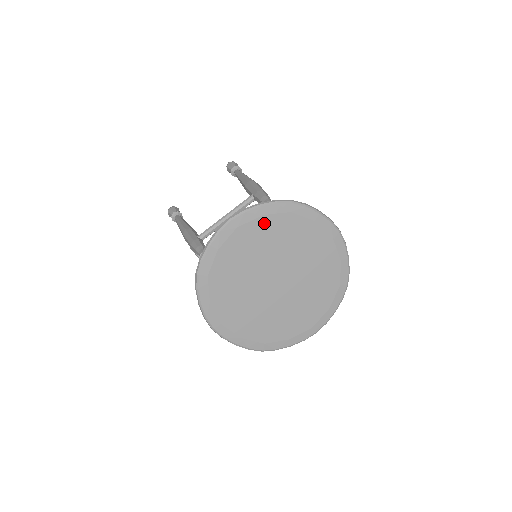
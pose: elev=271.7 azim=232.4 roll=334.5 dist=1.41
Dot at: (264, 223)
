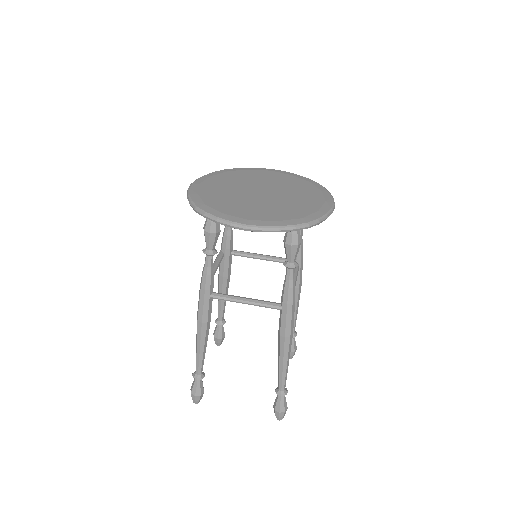
Dot at: (289, 177)
